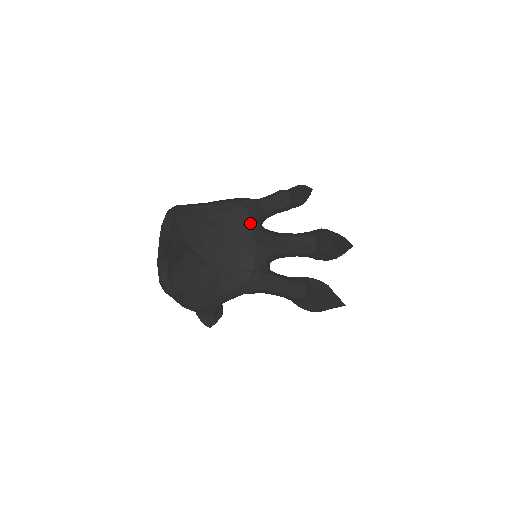
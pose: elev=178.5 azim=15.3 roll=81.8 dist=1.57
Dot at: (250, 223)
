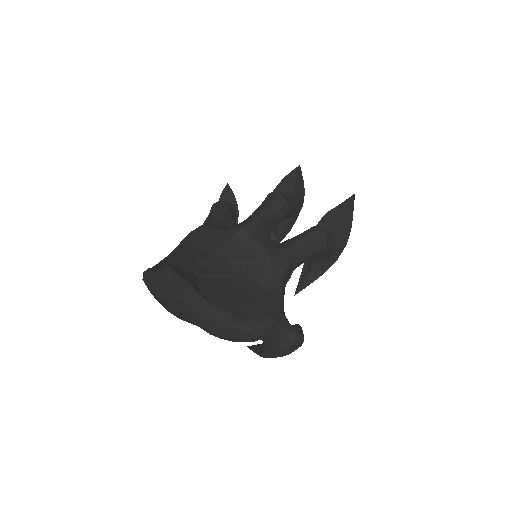
Dot at: (216, 229)
